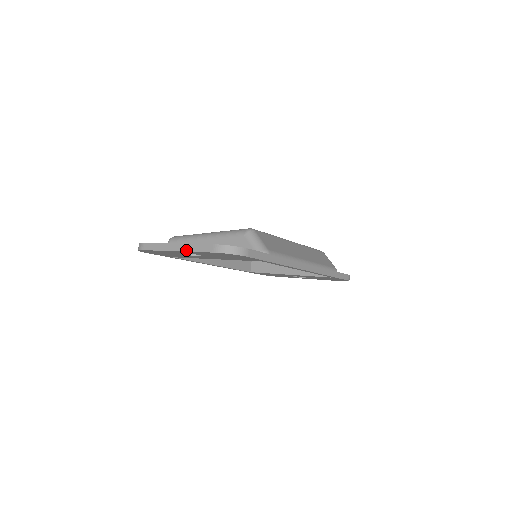
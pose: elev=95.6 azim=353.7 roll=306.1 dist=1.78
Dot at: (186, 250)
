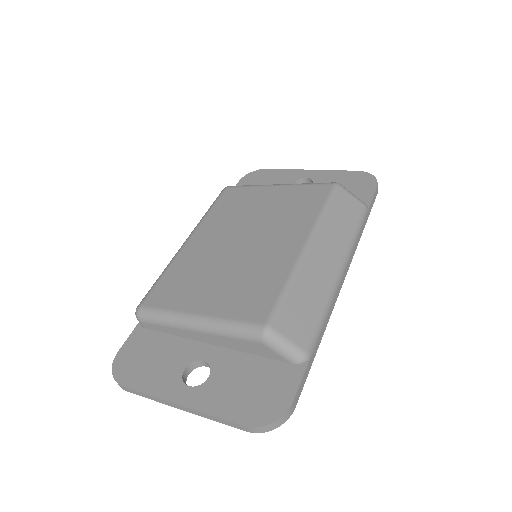
Dot at: occluded
